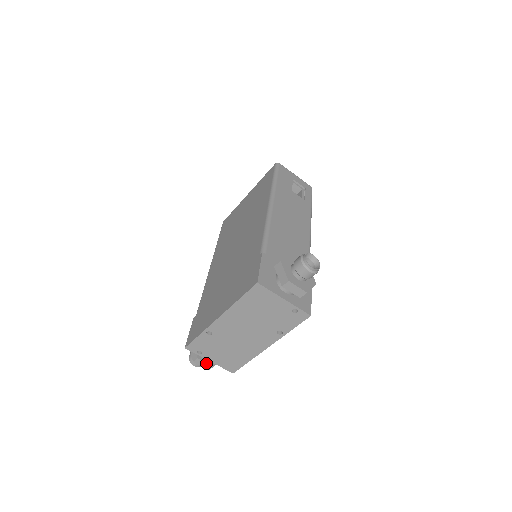
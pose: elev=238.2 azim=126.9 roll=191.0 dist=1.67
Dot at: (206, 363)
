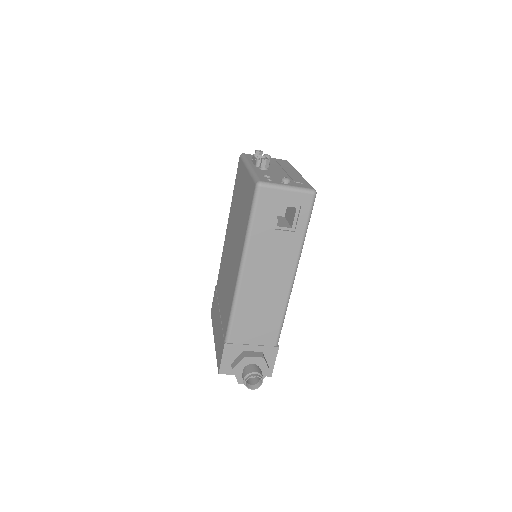
Dot at: occluded
